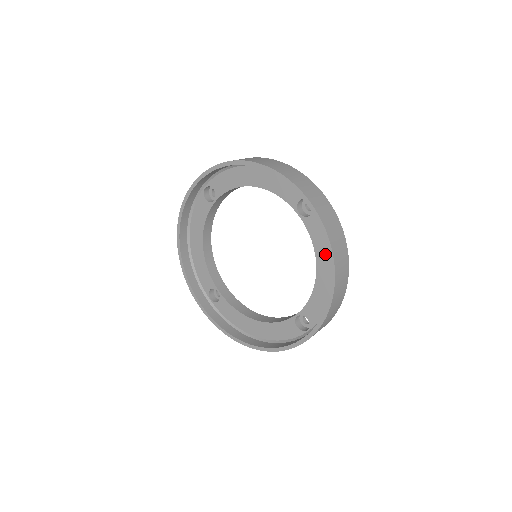
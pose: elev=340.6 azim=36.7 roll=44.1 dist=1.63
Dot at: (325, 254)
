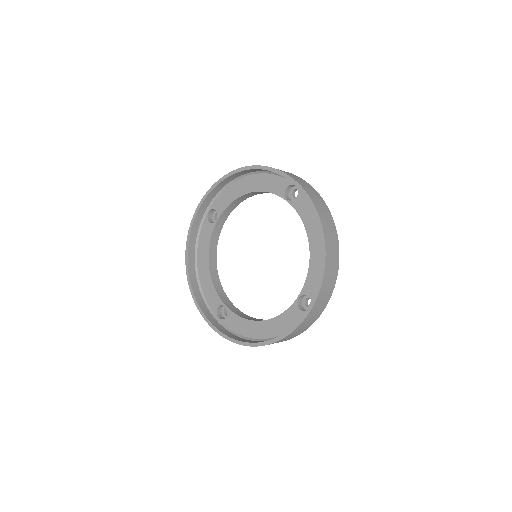
Dot at: (314, 226)
